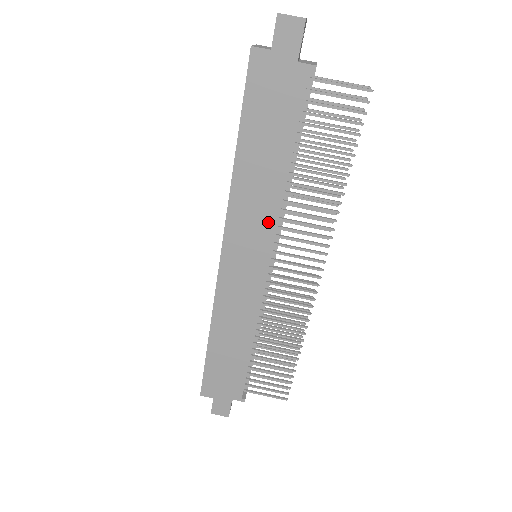
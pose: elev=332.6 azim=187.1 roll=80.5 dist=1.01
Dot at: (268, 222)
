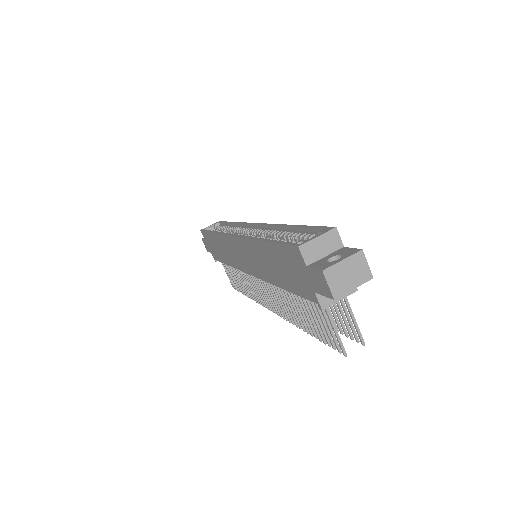
Dot at: (258, 272)
